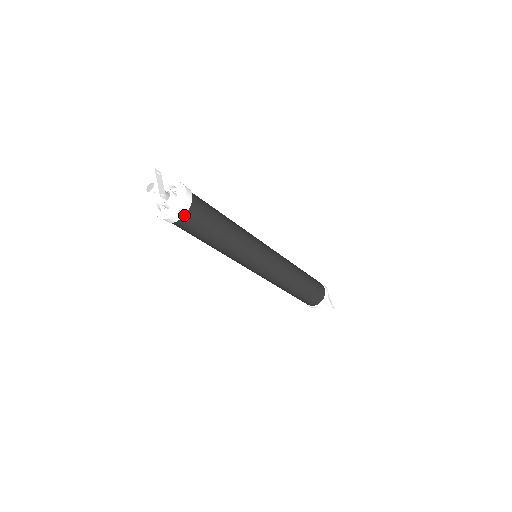
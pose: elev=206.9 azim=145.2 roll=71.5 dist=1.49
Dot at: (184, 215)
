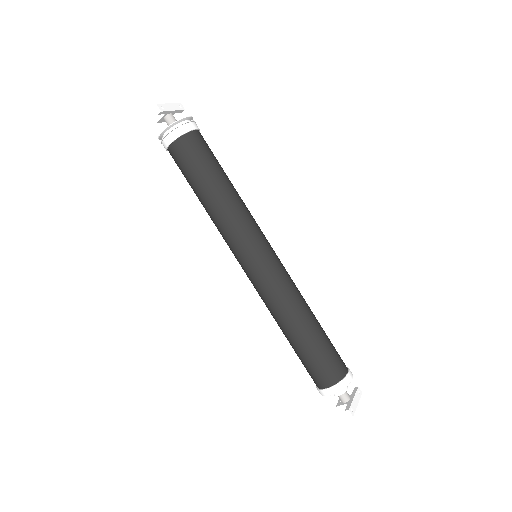
Dot at: (176, 140)
